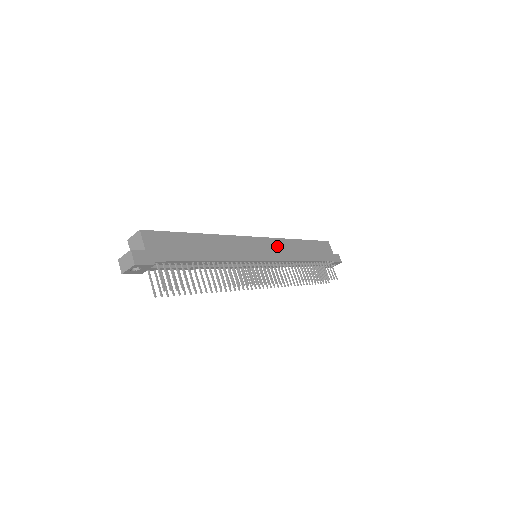
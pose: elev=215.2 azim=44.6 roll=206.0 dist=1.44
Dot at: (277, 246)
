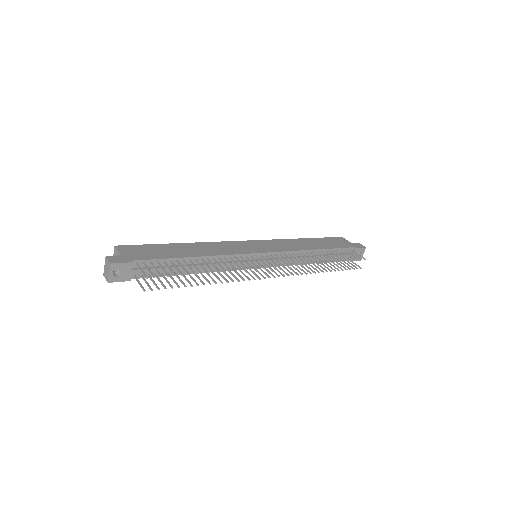
Dot at: (276, 244)
